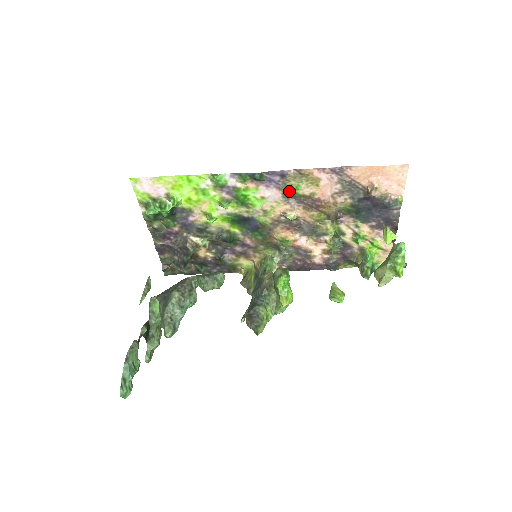
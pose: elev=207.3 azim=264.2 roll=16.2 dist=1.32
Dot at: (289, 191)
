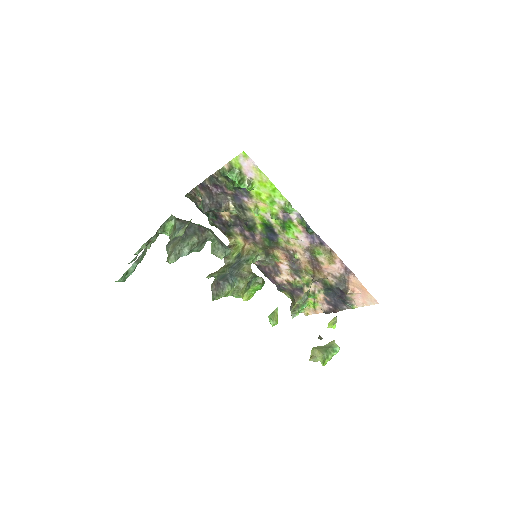
Dot at: (314, 250)
